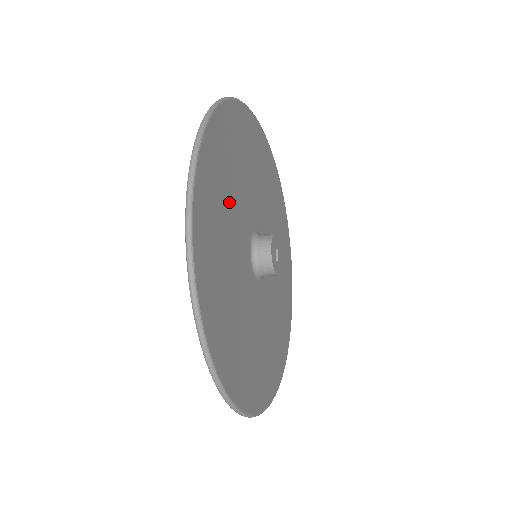
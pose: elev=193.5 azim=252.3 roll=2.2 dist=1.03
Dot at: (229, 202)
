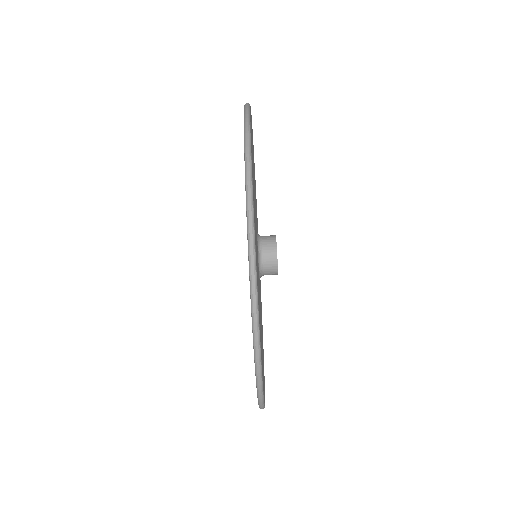
Dot at: occluded
